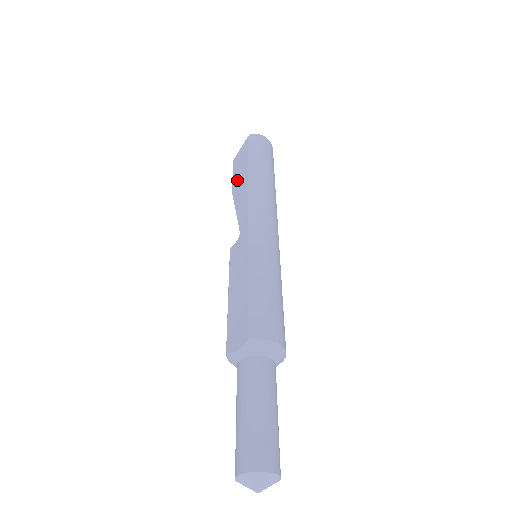
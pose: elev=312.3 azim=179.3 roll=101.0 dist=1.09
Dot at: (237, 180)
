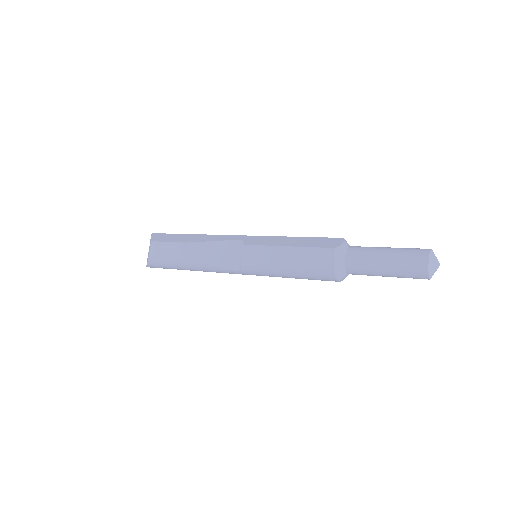
Dot at: (182, 239)
